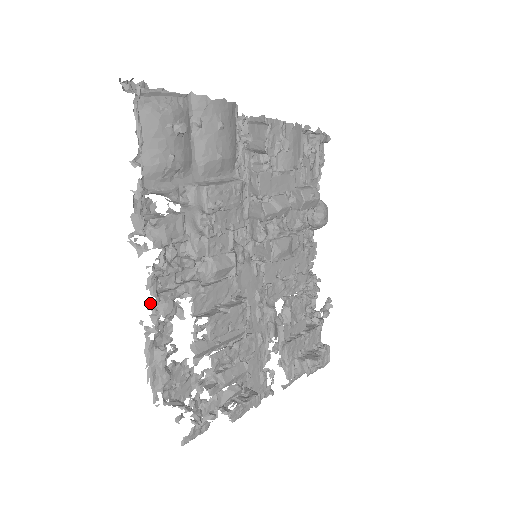
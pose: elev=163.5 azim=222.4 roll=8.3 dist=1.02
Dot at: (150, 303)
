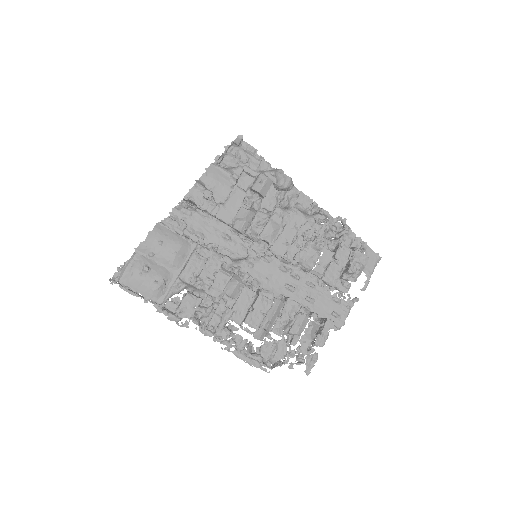
Dot at: (214, 340)
